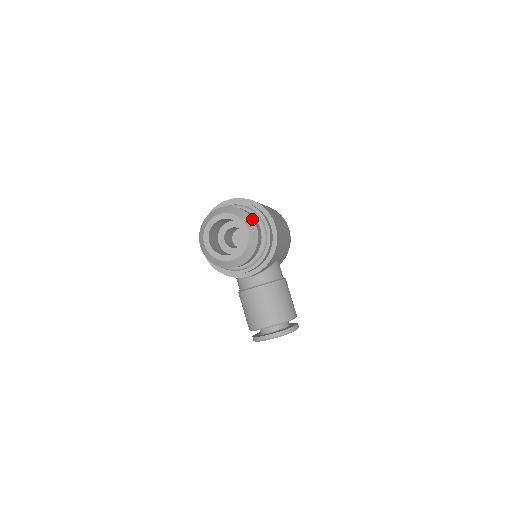
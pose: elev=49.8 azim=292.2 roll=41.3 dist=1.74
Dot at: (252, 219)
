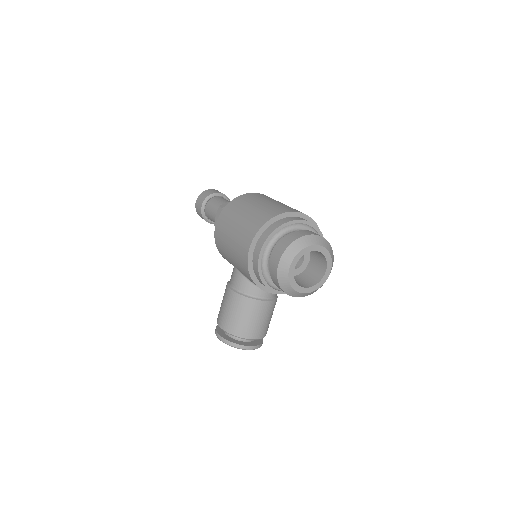
Dot at: occluded
